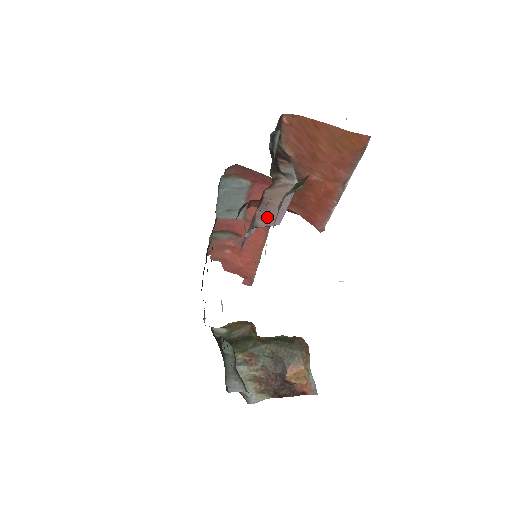
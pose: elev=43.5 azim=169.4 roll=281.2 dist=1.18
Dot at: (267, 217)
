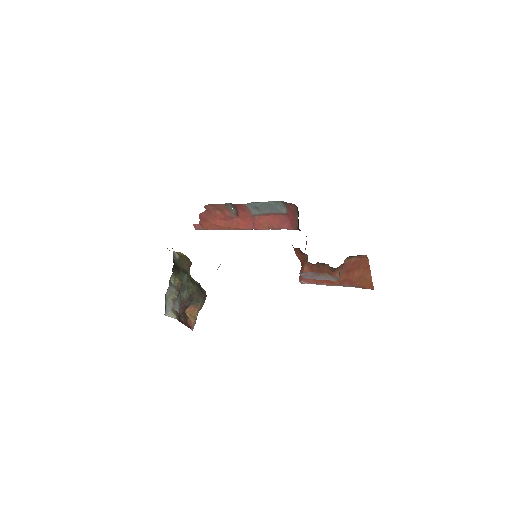
Dot at: (309, 275)
